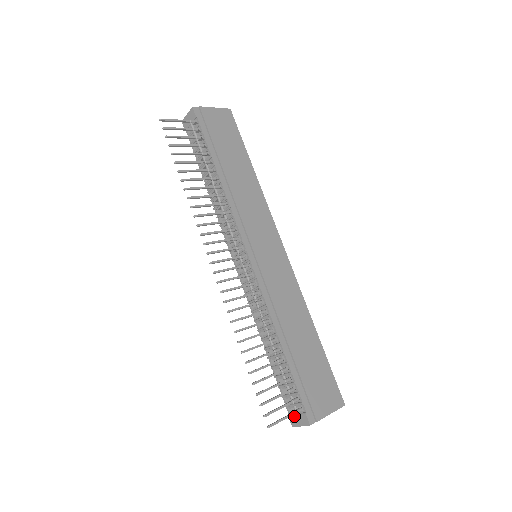
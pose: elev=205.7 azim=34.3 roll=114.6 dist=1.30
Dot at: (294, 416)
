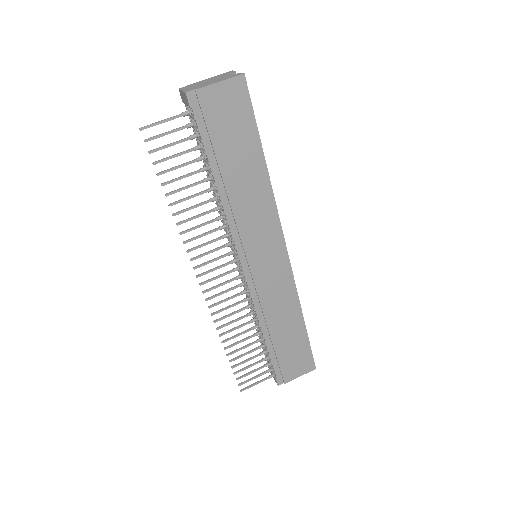
Dot at: occluded
